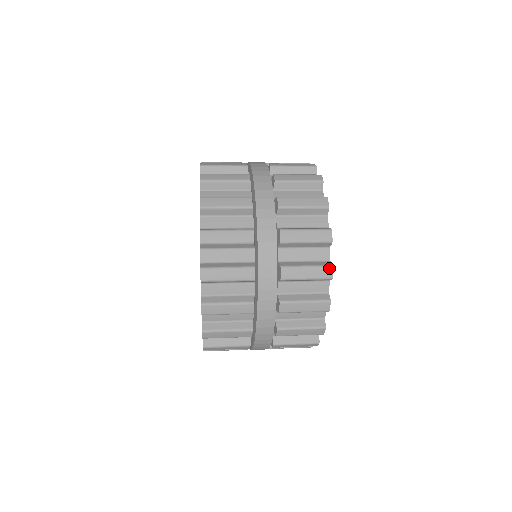
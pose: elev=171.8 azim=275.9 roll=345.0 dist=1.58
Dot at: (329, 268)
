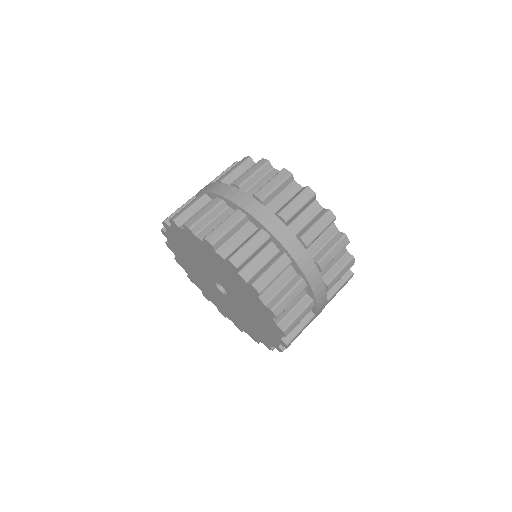
Dot at: (352, 260)
